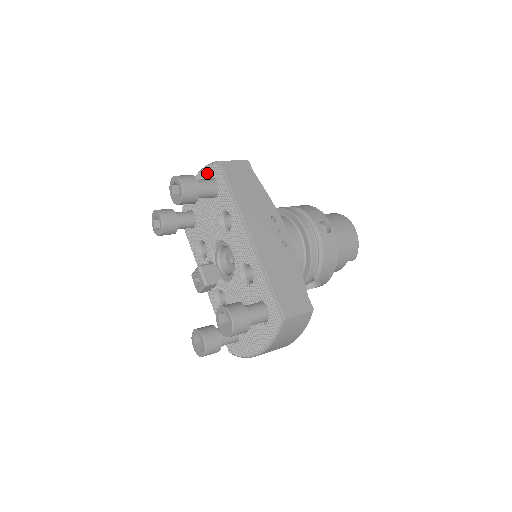
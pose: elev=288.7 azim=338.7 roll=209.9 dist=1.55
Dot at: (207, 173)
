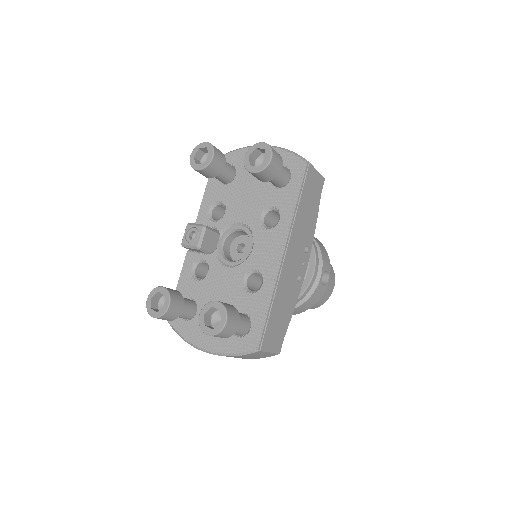
Dot at: (287, 159)
